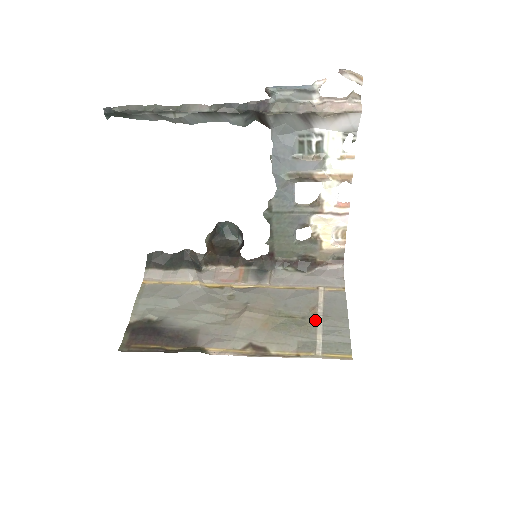
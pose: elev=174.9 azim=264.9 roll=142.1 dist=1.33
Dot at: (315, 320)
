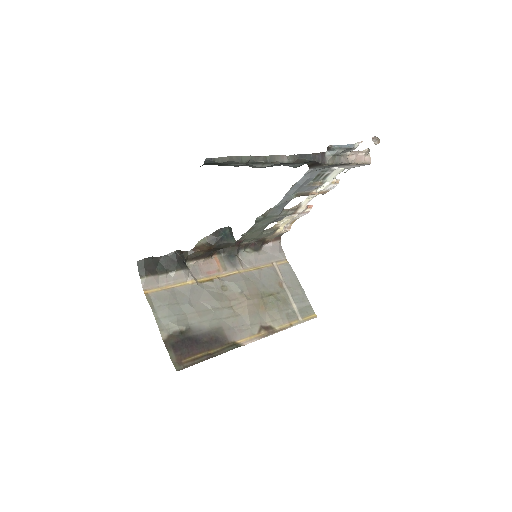
Dot at: (286, 293)
